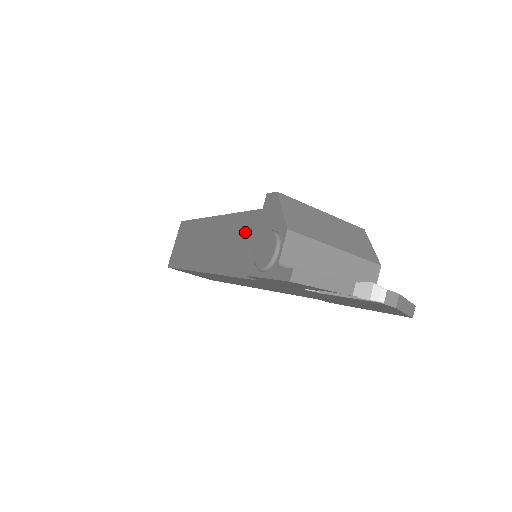
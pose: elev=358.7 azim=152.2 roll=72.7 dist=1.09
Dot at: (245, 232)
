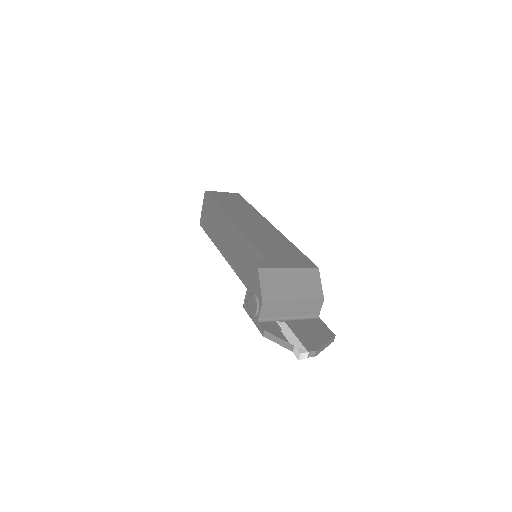
Dot at: (246, 253)
